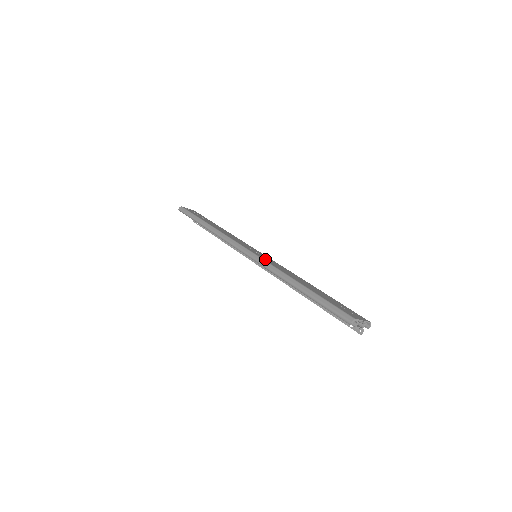
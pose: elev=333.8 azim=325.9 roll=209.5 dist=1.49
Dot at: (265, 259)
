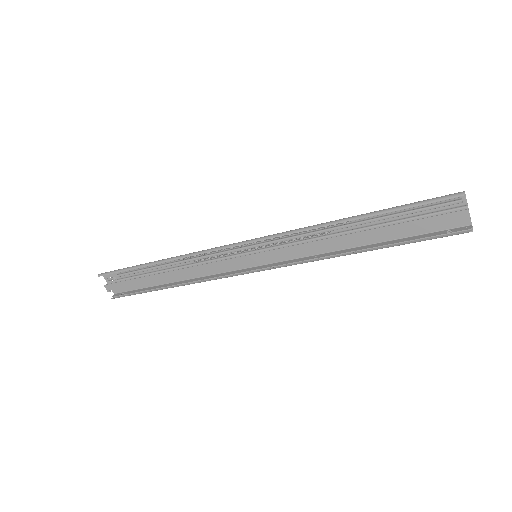
Dot at: occluded
